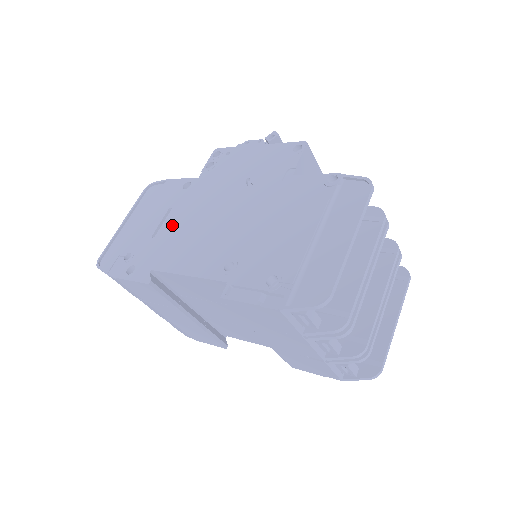
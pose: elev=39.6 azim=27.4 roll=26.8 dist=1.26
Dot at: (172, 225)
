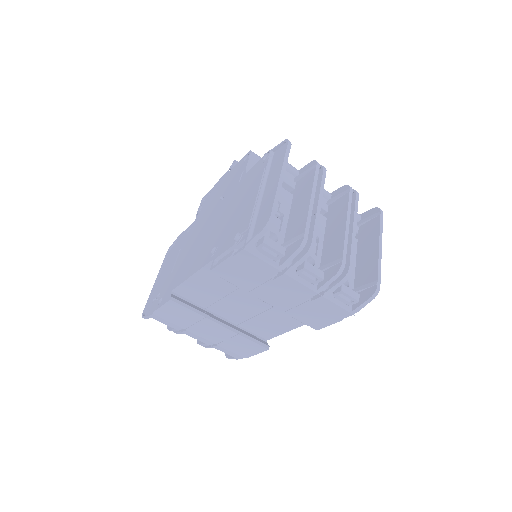
Dot at: (181, 257)
